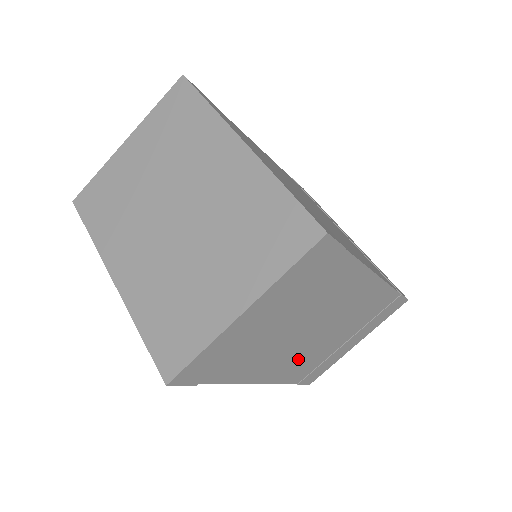
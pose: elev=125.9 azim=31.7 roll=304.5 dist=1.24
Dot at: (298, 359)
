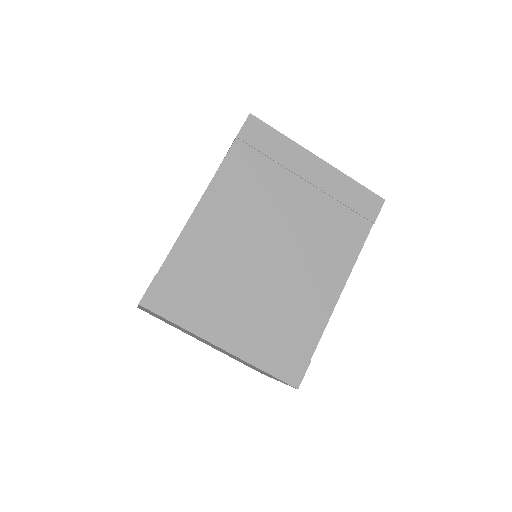
Dot at: occluded
